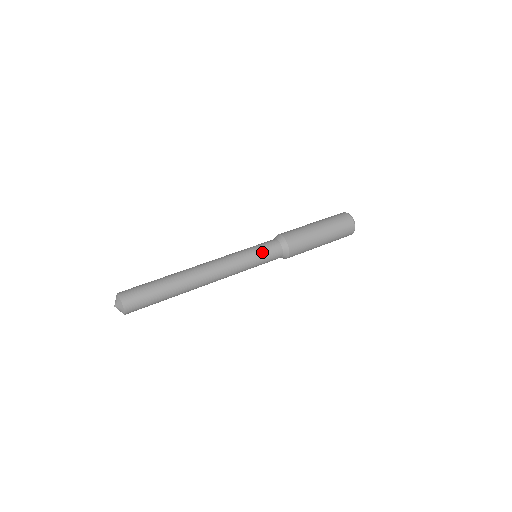
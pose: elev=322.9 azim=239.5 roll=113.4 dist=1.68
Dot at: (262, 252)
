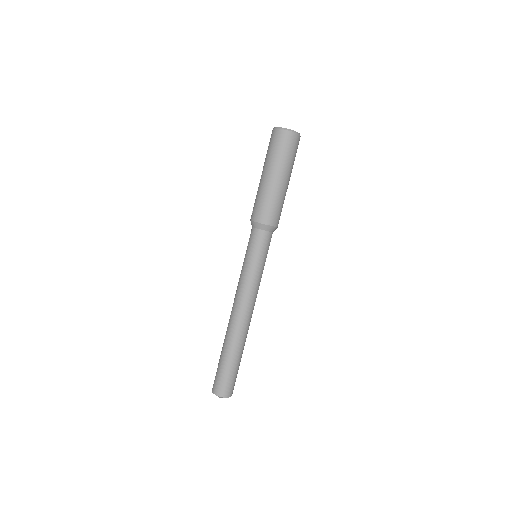
Dot at: occluded
